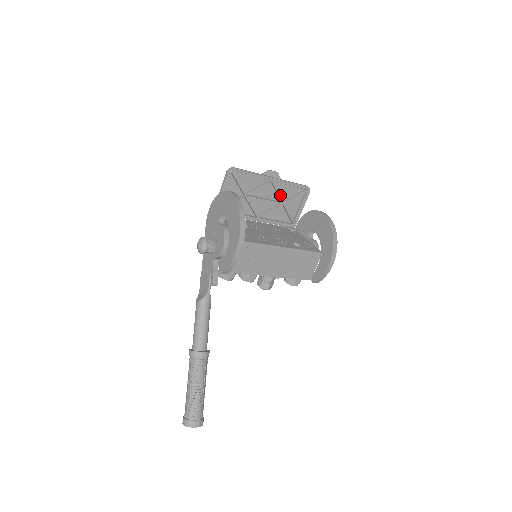
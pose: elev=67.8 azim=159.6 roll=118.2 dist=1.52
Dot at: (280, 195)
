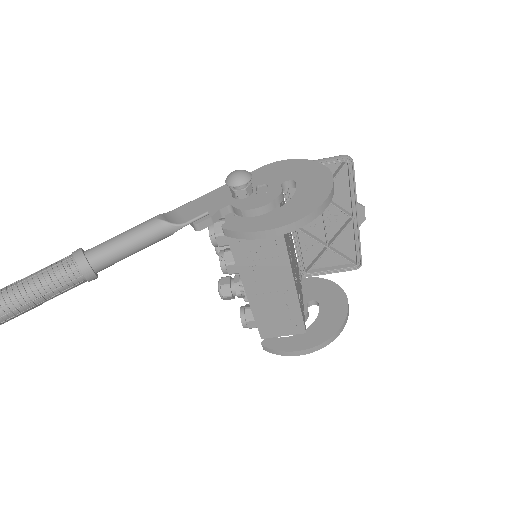
Dot at: (336, 238)
